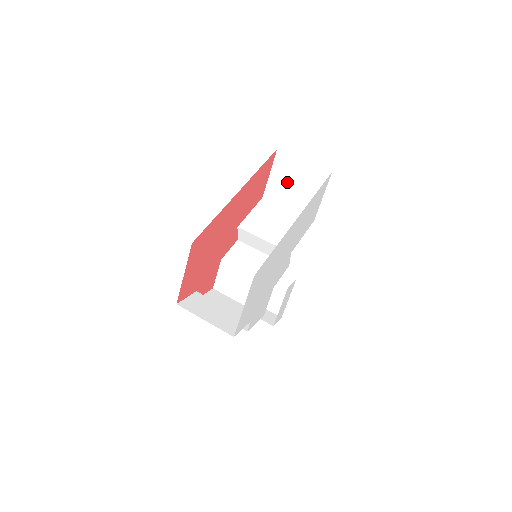
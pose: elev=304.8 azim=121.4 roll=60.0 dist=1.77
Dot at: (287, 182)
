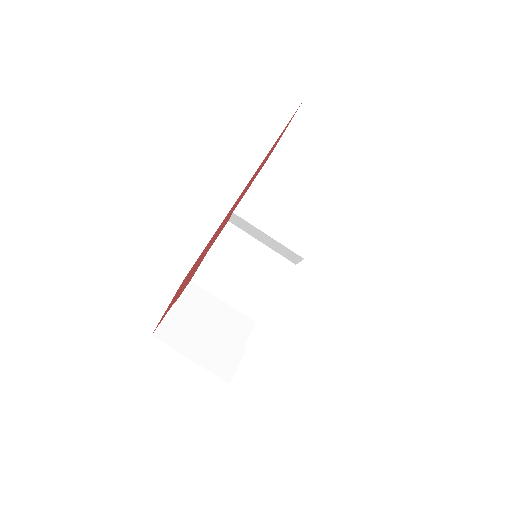
Dot at: (307, 150)
